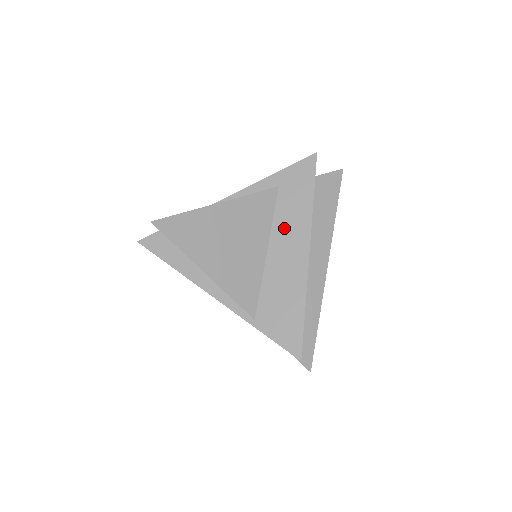
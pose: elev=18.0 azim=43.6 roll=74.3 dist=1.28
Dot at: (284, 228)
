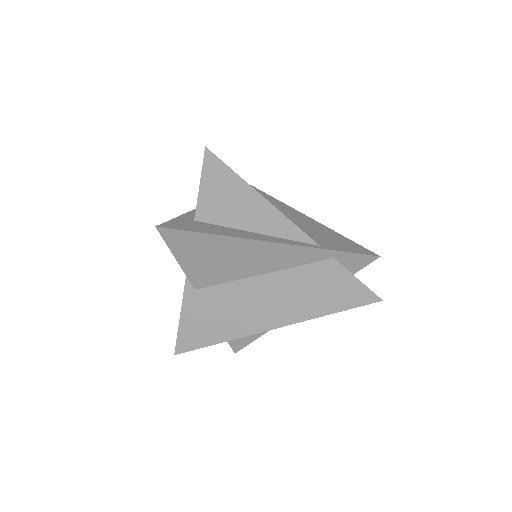
Dot at: occluded
